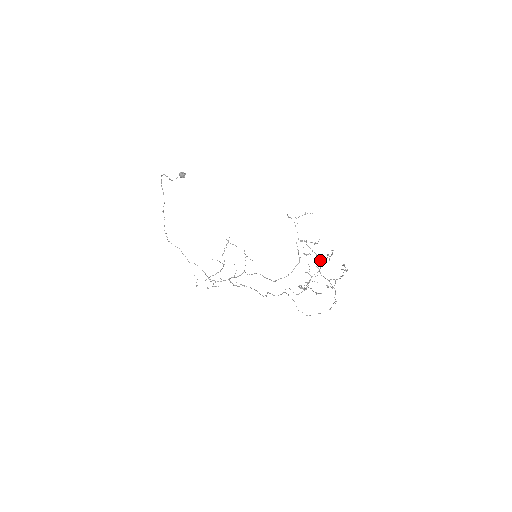
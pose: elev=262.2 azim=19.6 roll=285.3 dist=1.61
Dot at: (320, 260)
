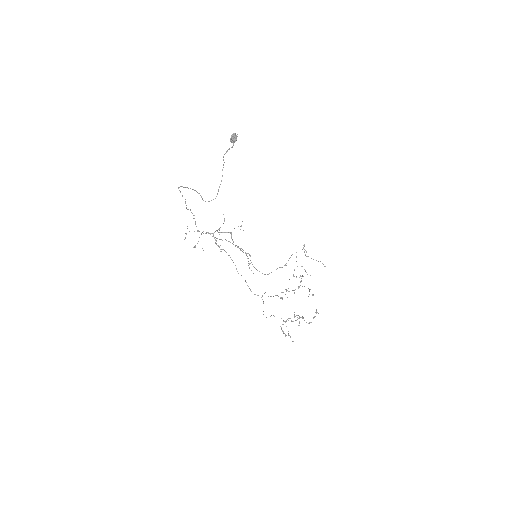
Dot at: occluded
